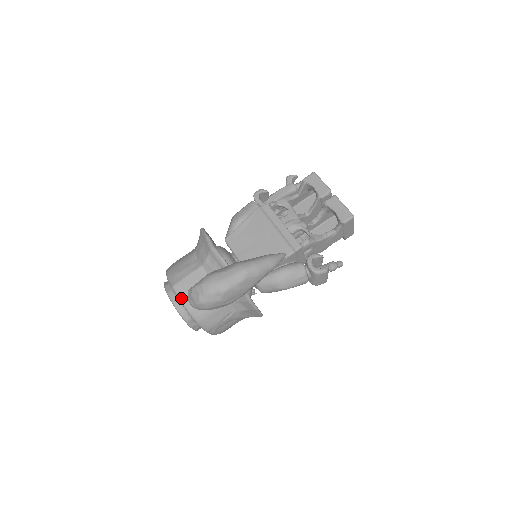
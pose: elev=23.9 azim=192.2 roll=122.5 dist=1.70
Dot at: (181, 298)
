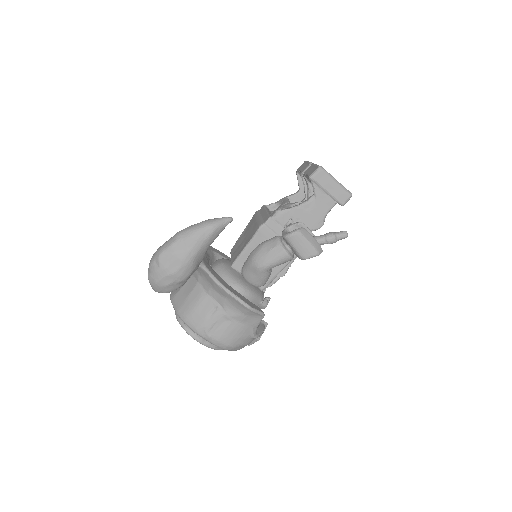
Dot at: (172, 301)
